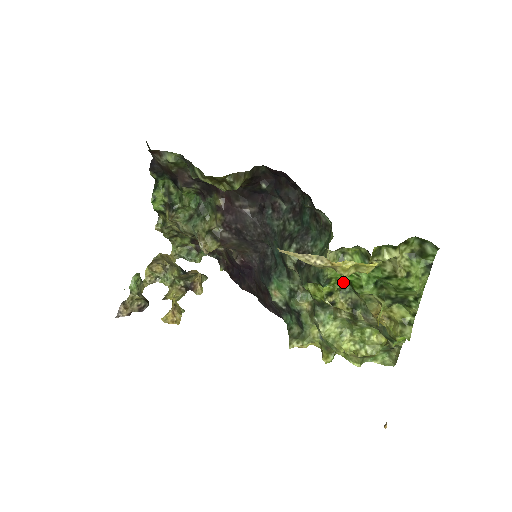
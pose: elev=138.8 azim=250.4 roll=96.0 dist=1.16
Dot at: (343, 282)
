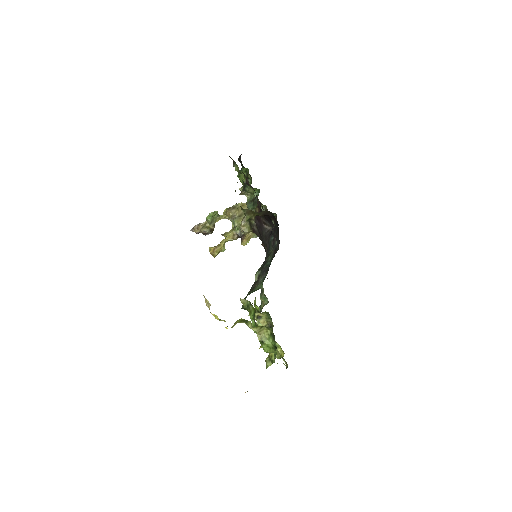
Dot at: occluded
